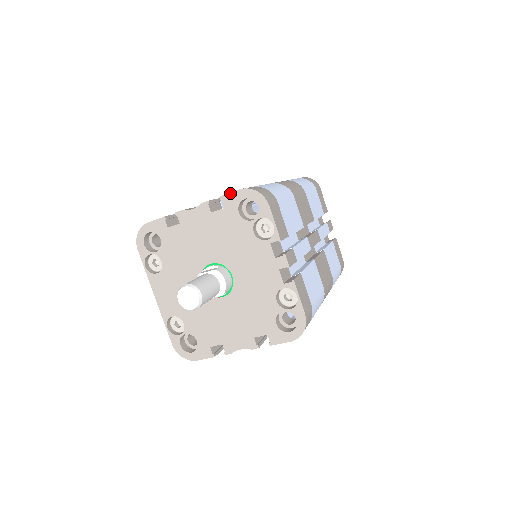
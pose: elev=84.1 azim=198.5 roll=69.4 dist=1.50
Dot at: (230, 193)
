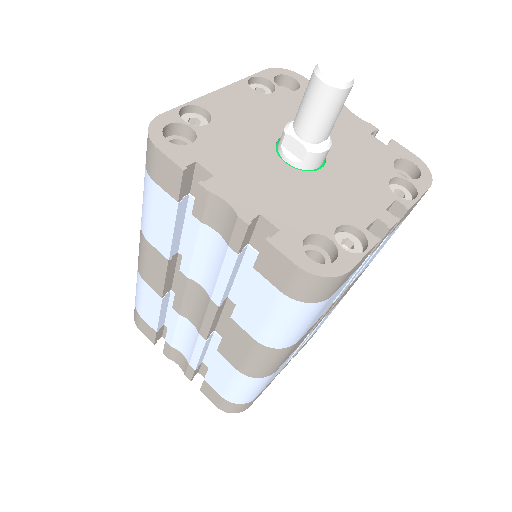
Dot at: (405, 148)
